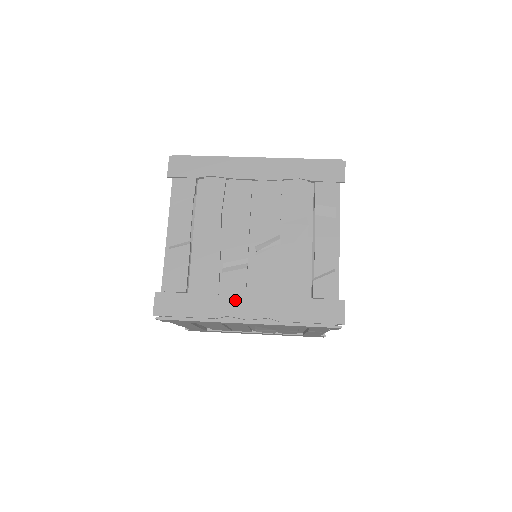
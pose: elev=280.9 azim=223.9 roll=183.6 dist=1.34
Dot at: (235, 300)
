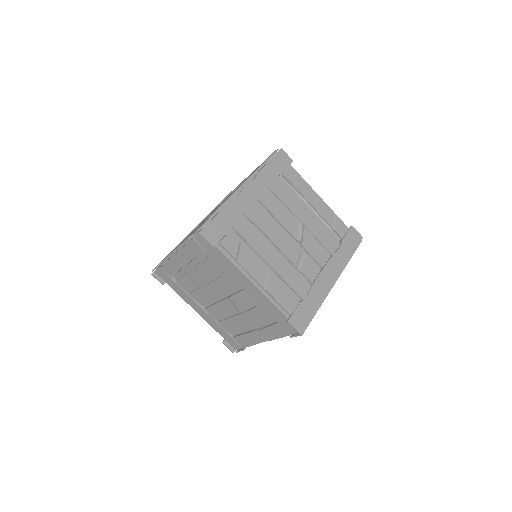
Dot at: (321, 278)
